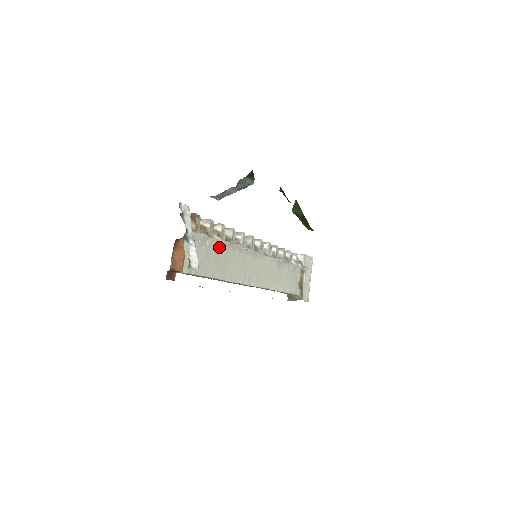
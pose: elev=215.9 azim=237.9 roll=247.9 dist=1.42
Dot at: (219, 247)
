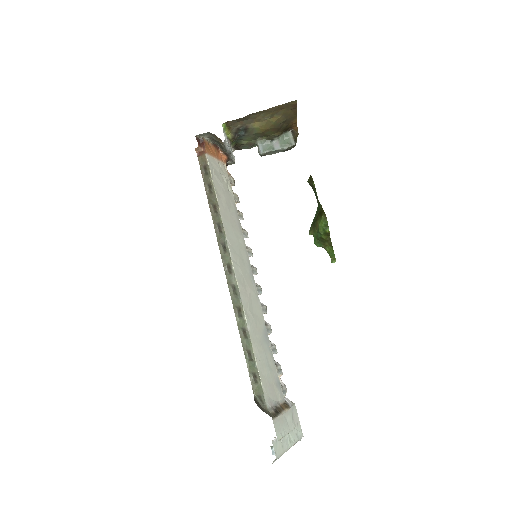
Dot at: (233, 208)
